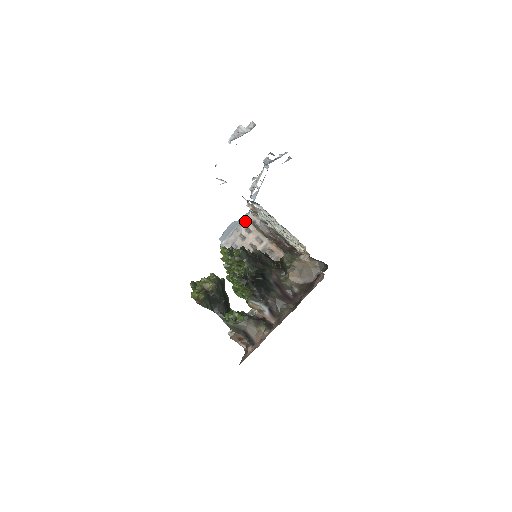
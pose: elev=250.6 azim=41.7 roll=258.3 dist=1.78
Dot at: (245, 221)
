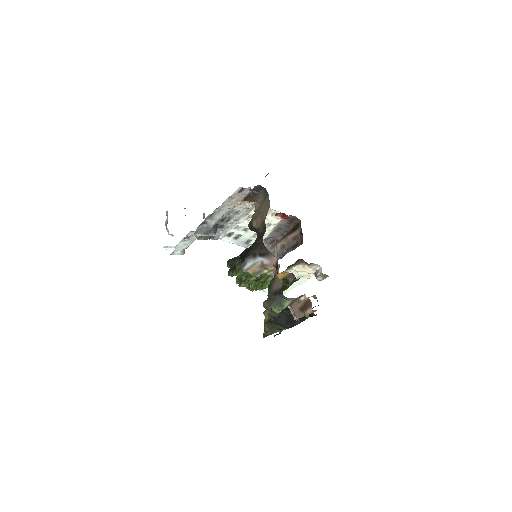
Dot at: occluded
